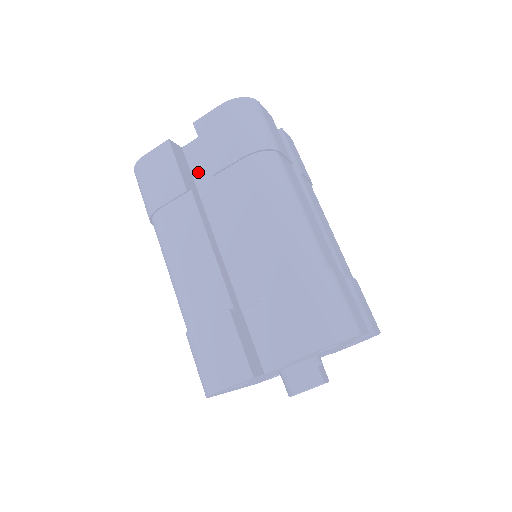
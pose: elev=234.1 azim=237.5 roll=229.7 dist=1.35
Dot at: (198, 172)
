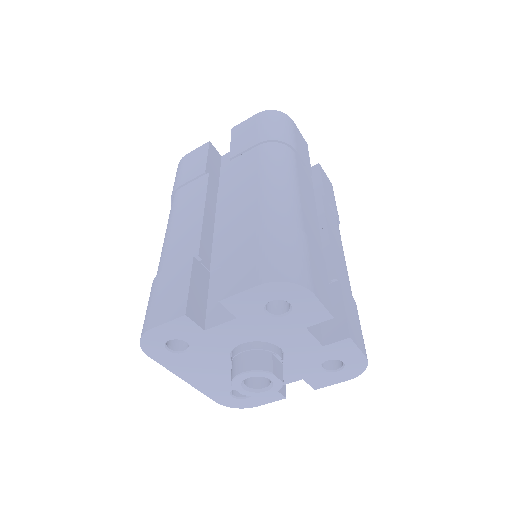
Dot at: (225, 171)
